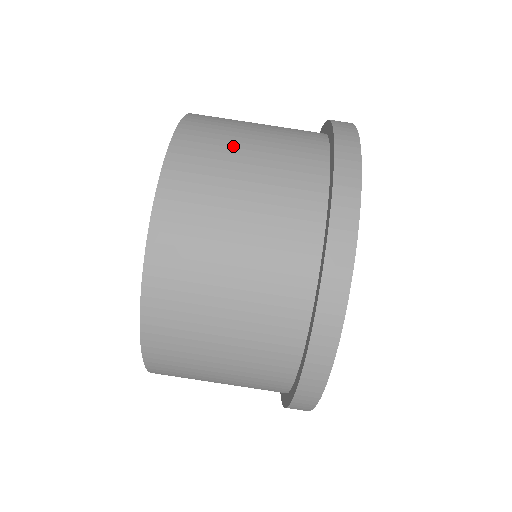
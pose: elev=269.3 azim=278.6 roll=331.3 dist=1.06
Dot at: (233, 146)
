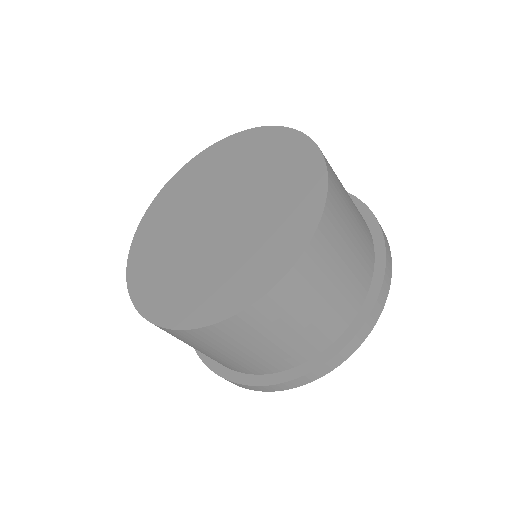
Dot at: (346, 194)
